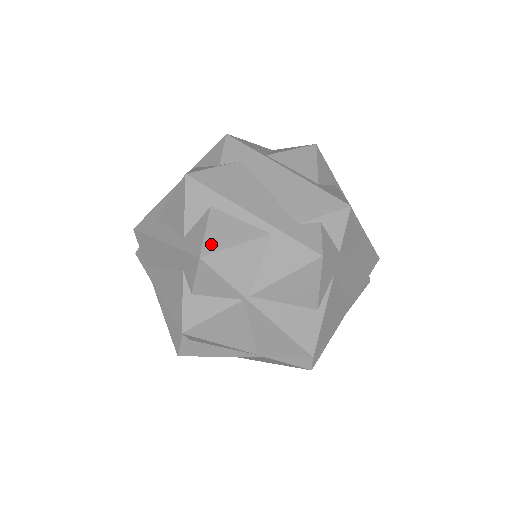
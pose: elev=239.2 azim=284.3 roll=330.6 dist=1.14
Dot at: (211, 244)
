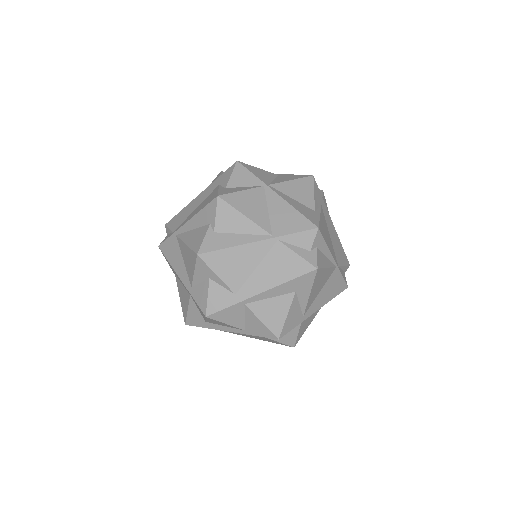
Dot at: occluded
